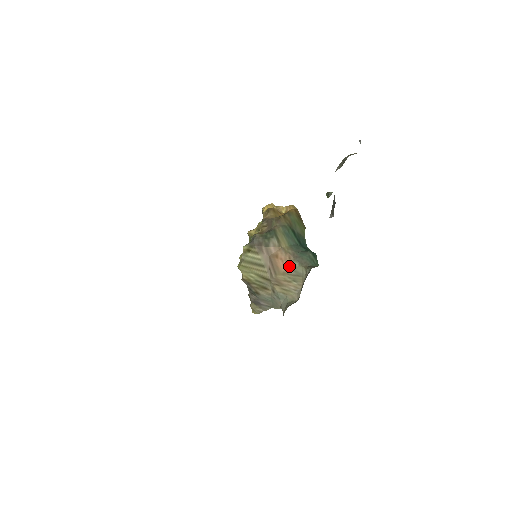
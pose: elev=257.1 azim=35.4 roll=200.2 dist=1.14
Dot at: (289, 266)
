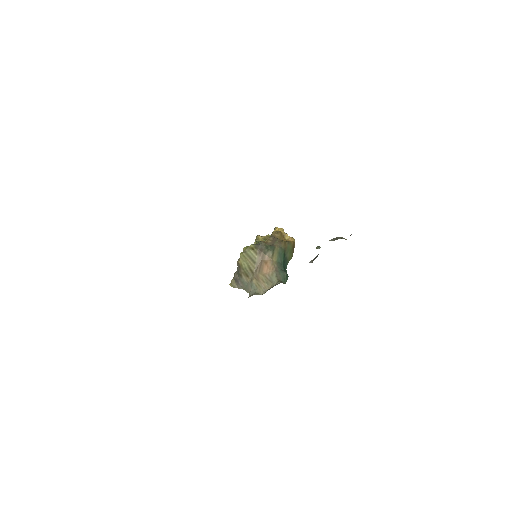
Dot at: (269, 273)
